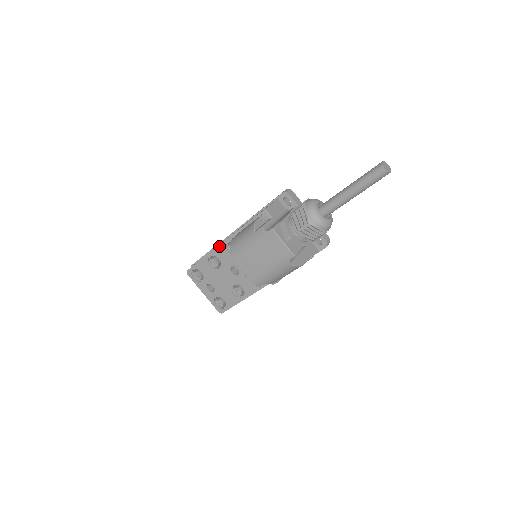
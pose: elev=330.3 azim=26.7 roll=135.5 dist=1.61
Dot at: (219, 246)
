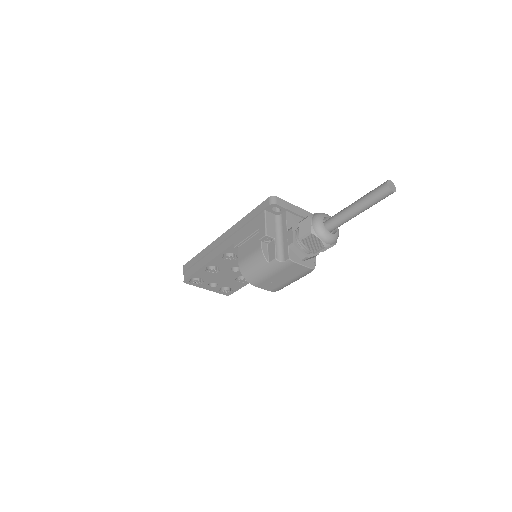
Dot at: (214, 259)
